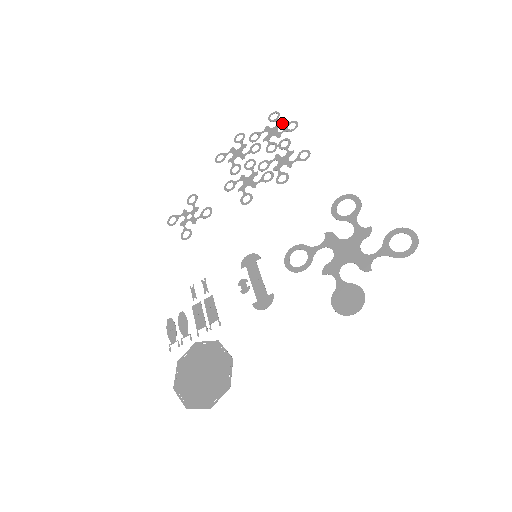
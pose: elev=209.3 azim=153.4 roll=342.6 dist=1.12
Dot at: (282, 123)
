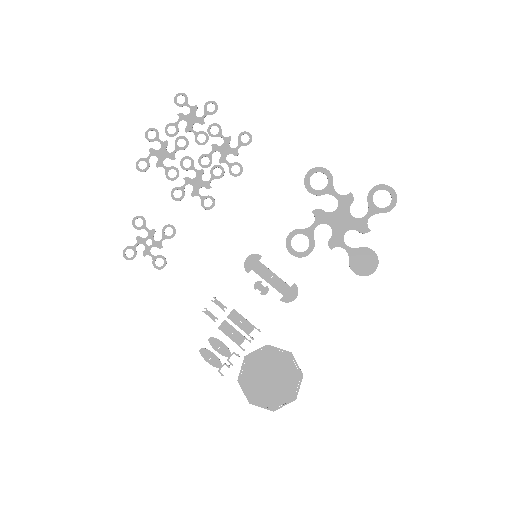
Dot at: occluded
